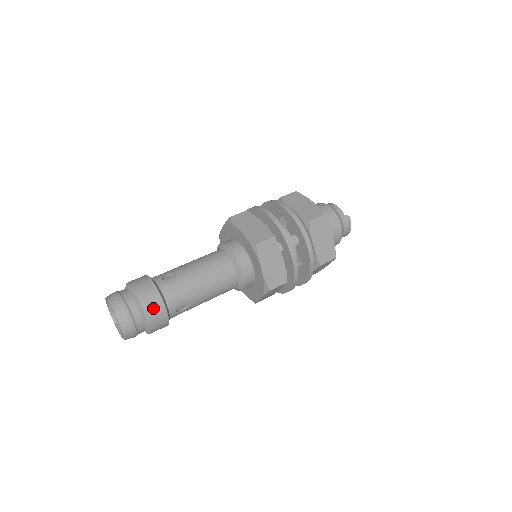
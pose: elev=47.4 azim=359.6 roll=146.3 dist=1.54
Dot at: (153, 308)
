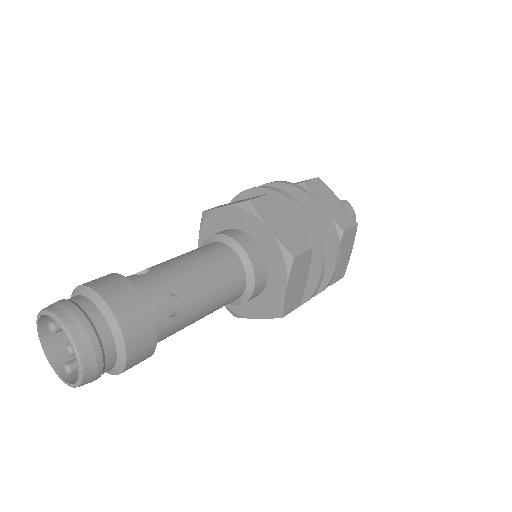
Dot at: (121, 297)
